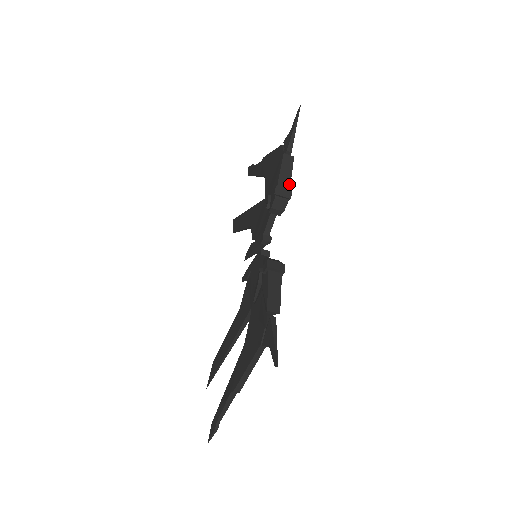
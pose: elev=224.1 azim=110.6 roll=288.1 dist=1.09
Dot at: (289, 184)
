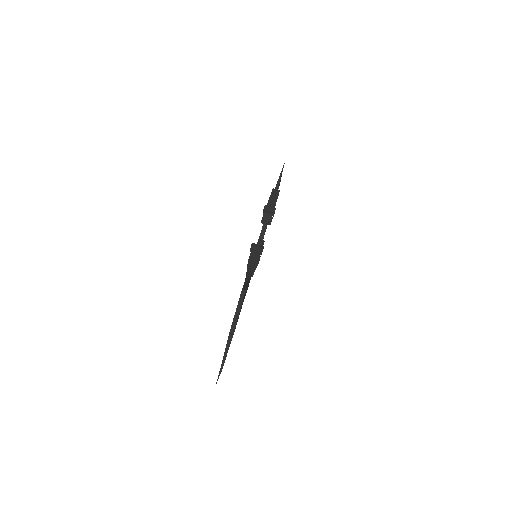
Dot at: (275, 205)
